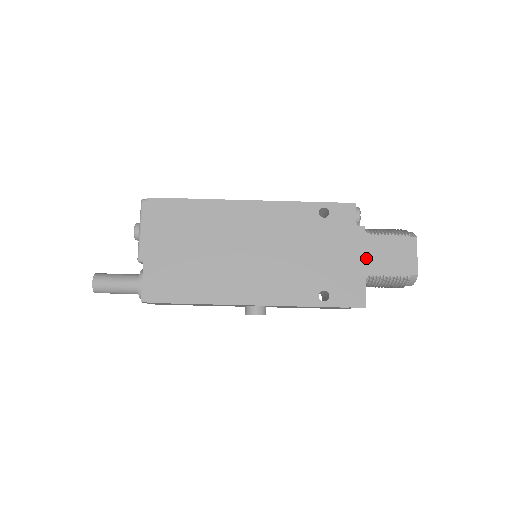
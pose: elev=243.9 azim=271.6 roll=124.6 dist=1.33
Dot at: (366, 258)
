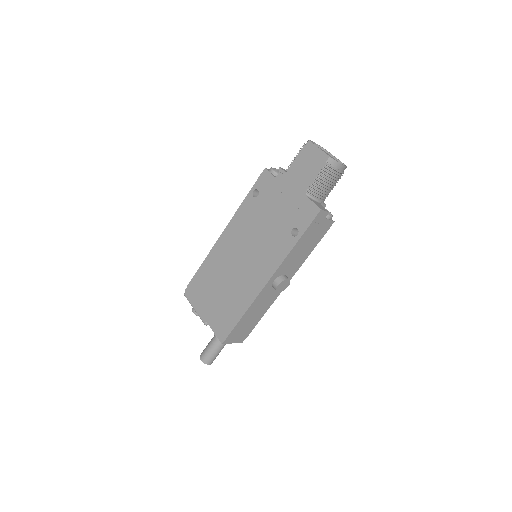
Dot at: (295, 186)
